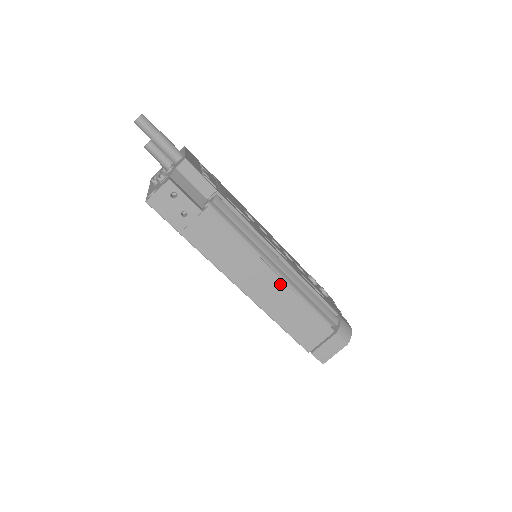
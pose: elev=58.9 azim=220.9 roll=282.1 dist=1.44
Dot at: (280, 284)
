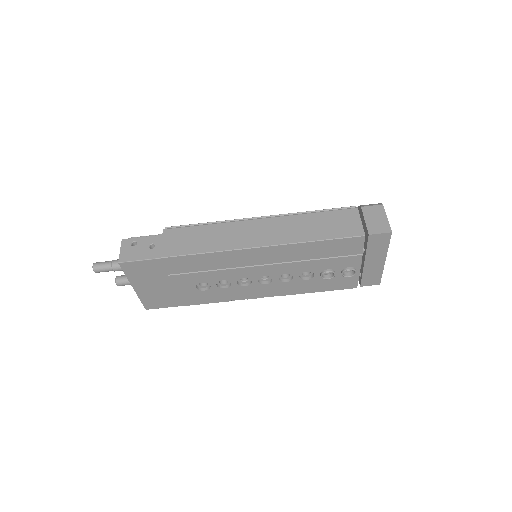
Dot at: (270, 220)
